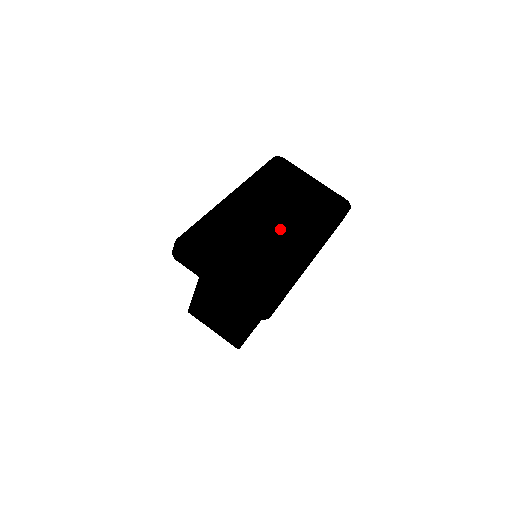
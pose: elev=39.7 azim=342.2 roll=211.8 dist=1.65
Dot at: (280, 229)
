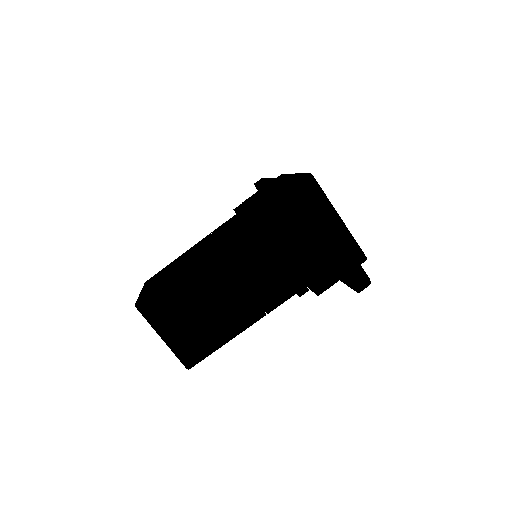
Dot at: occluded
